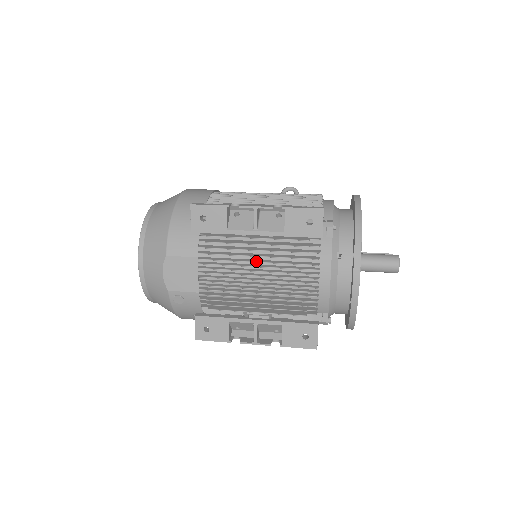
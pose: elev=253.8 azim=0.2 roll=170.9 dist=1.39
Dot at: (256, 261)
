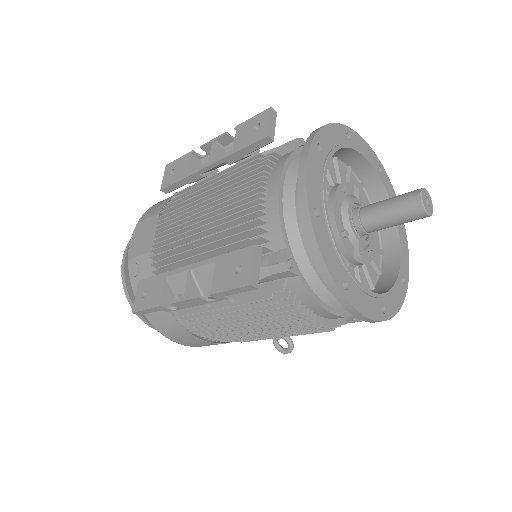
Dot at: (206, 196)
